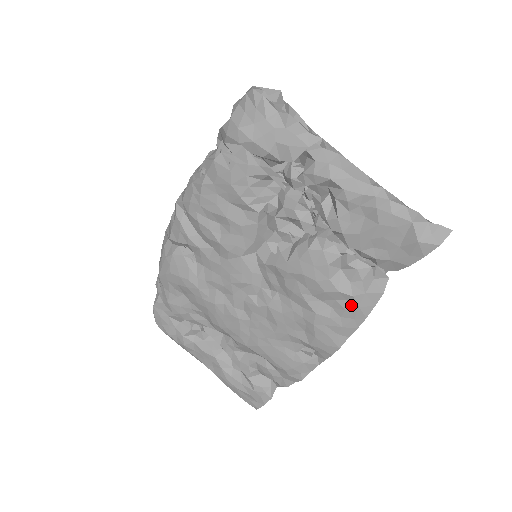
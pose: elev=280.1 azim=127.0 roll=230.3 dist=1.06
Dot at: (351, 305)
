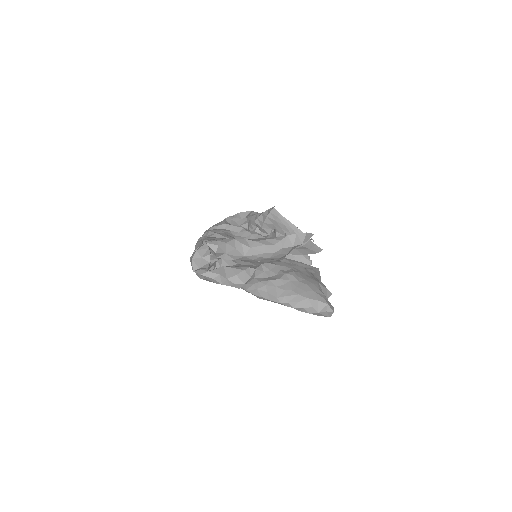
Dot at: occluded
